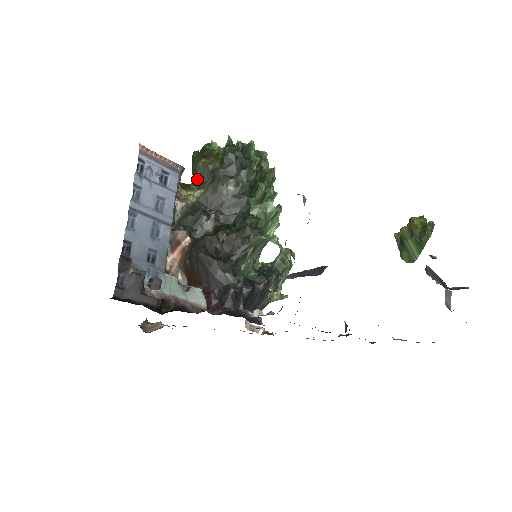
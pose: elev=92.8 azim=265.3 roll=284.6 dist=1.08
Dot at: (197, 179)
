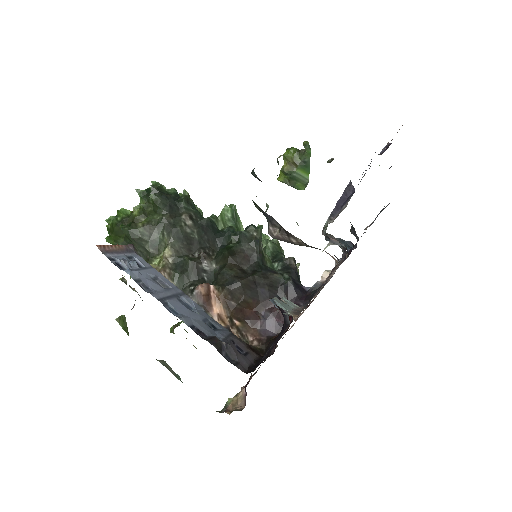
Dot at: (149, 246)
